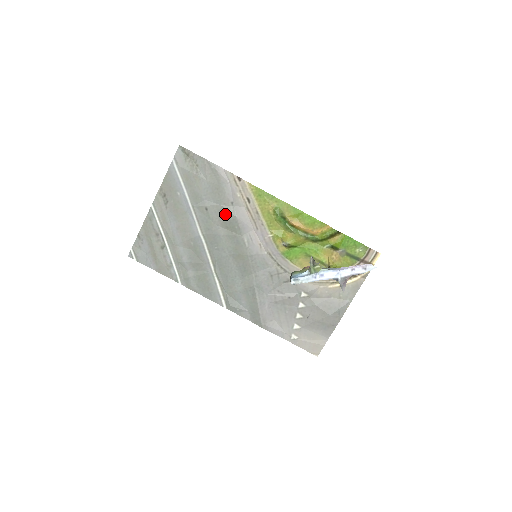
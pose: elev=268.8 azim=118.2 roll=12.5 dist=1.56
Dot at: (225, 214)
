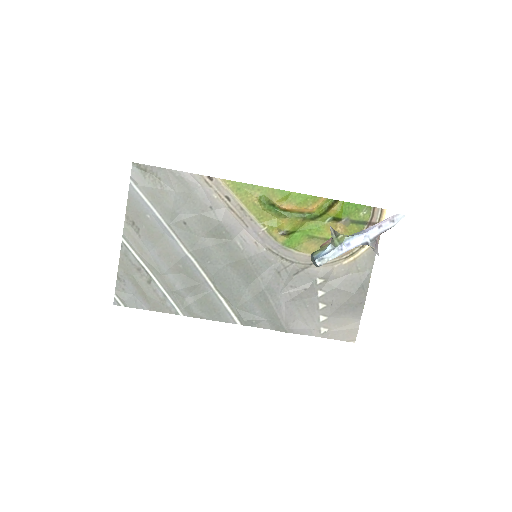
Dot at: (207, 222)
